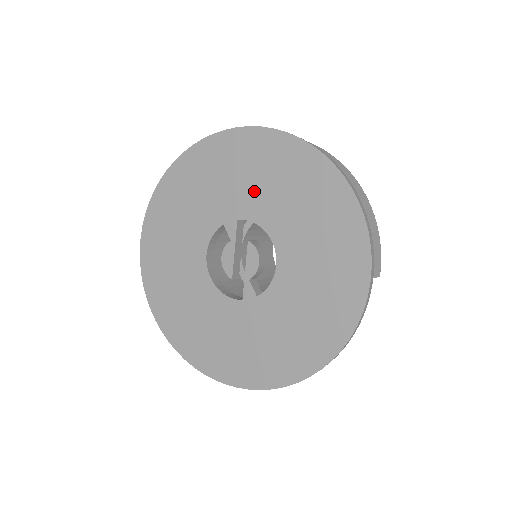
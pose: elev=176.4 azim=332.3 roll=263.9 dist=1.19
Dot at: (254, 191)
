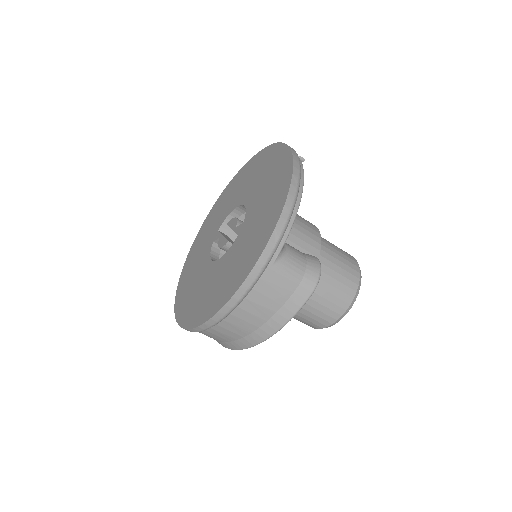
Dot at: (220, 216)
